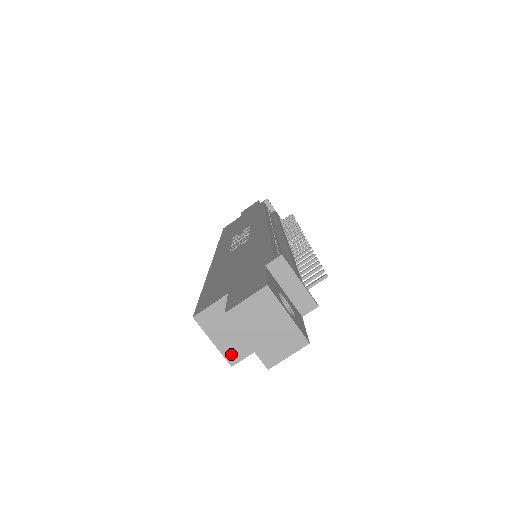
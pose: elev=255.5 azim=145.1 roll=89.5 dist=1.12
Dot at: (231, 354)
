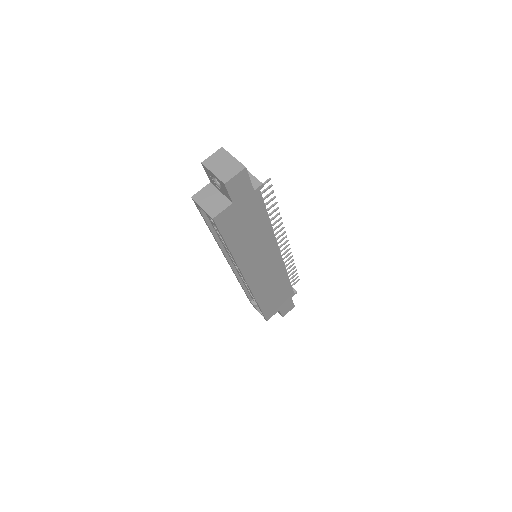
Dot at: (212, 212)
